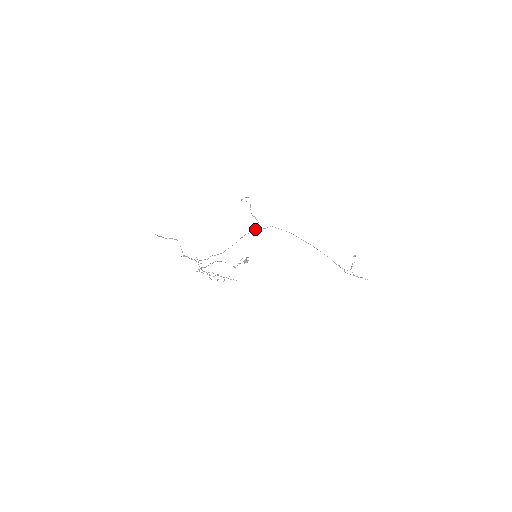
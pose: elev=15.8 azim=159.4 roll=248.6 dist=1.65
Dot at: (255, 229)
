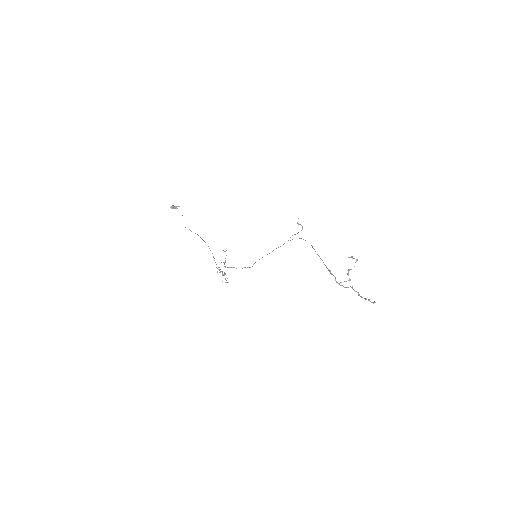
Dot at: occluded
